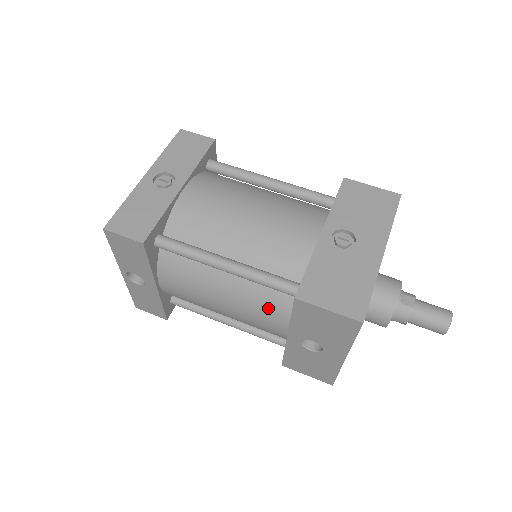
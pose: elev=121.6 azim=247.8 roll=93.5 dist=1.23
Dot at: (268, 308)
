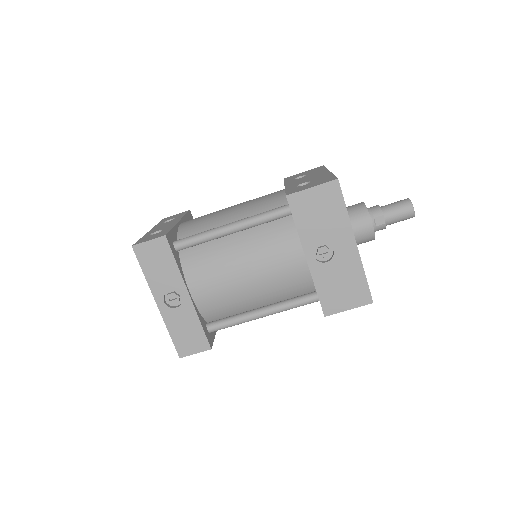
Dot at: occluded
